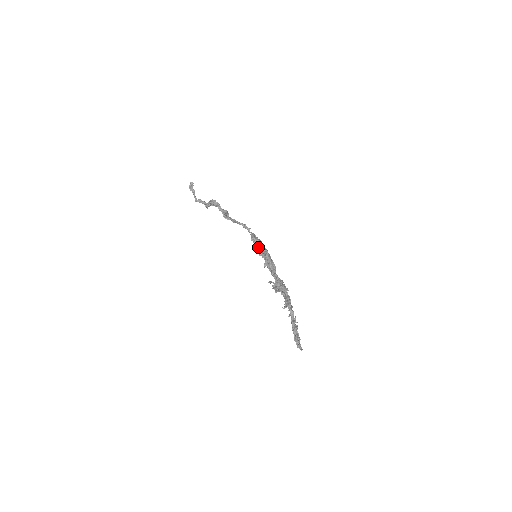
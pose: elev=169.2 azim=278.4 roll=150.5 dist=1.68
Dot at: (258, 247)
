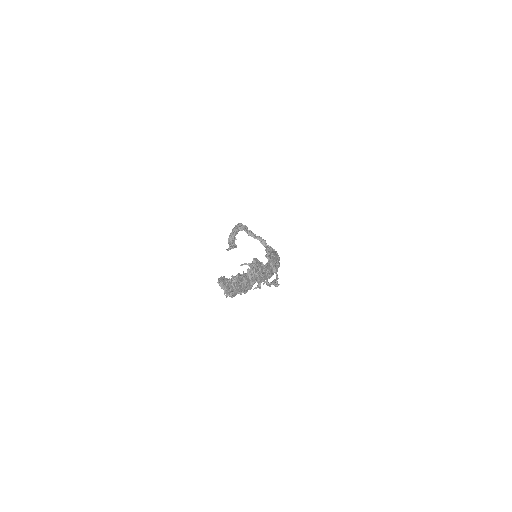
Dot at: occluded
